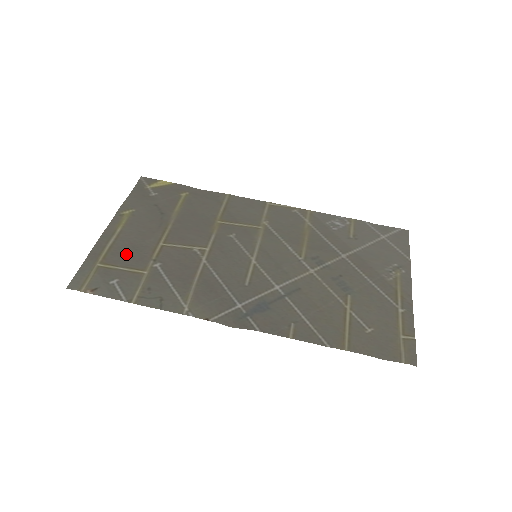
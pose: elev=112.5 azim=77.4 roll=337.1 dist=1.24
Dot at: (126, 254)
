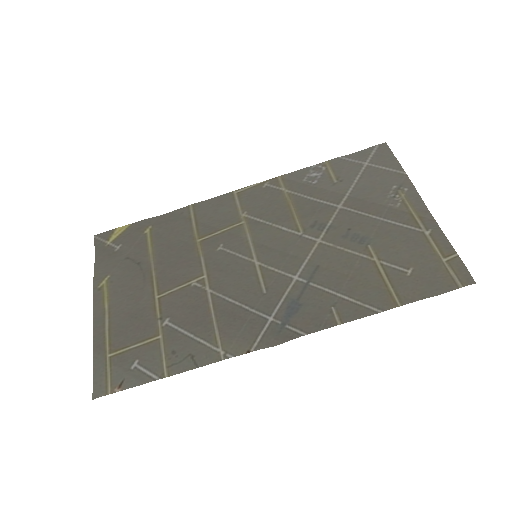
Dot at: (129, 328)
